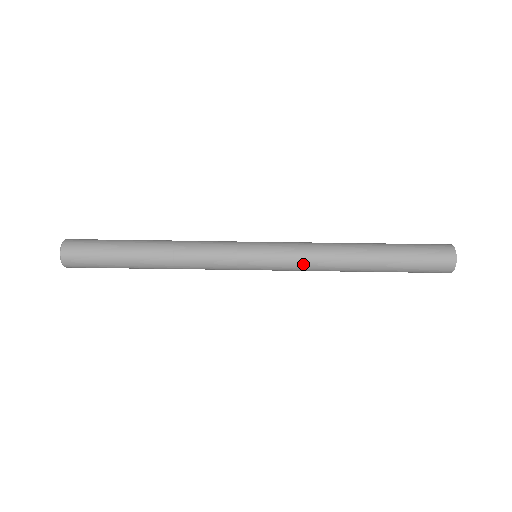
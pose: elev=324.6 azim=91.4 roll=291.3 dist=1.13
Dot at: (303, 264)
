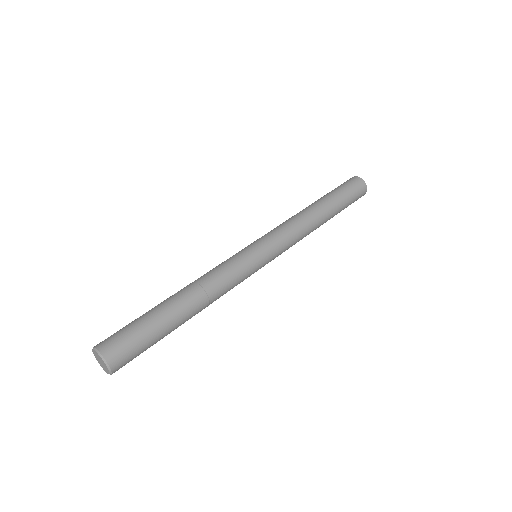
Dot at: (293, 244)
